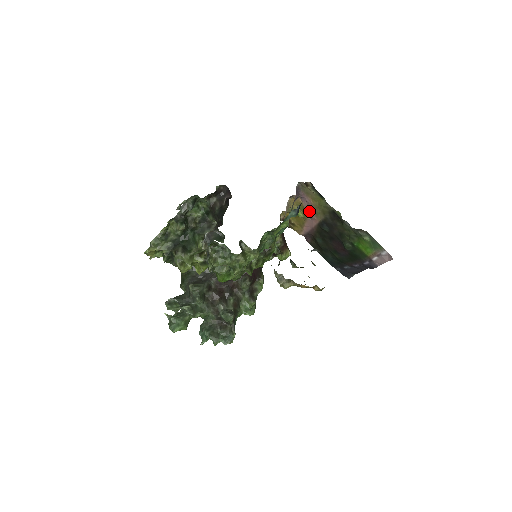
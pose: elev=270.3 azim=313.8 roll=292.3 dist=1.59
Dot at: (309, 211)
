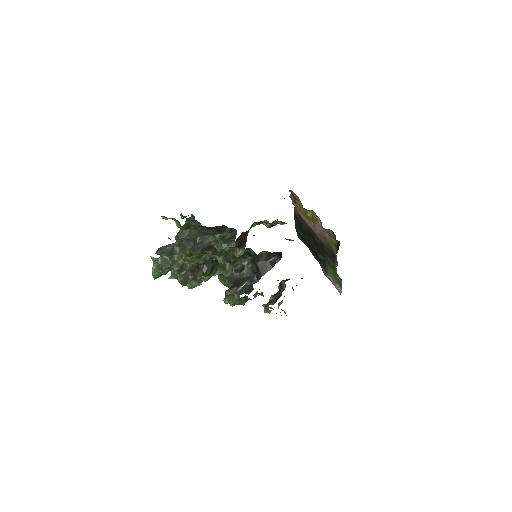
Dot at: (318, 229)
